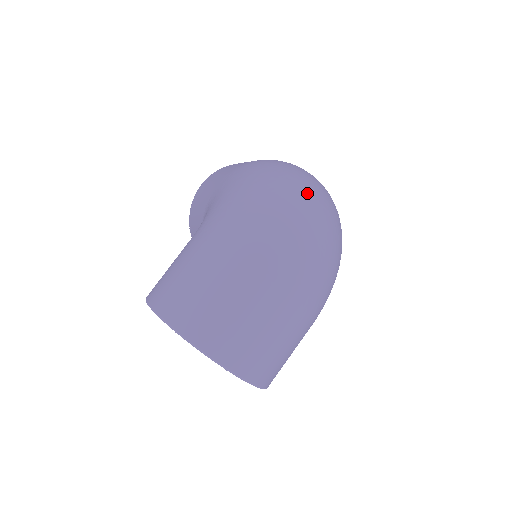
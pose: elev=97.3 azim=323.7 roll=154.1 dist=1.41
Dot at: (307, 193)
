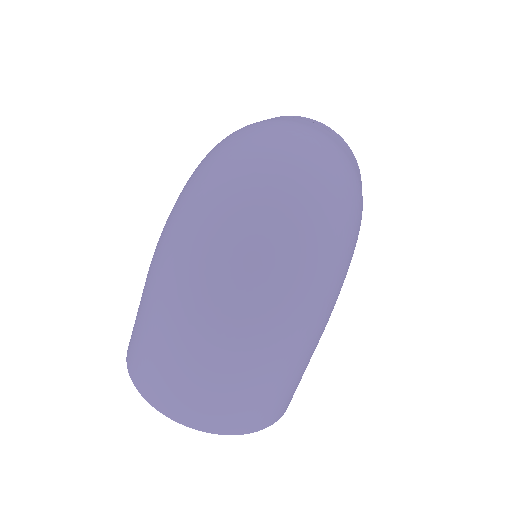
Dot at: (242, 184)
